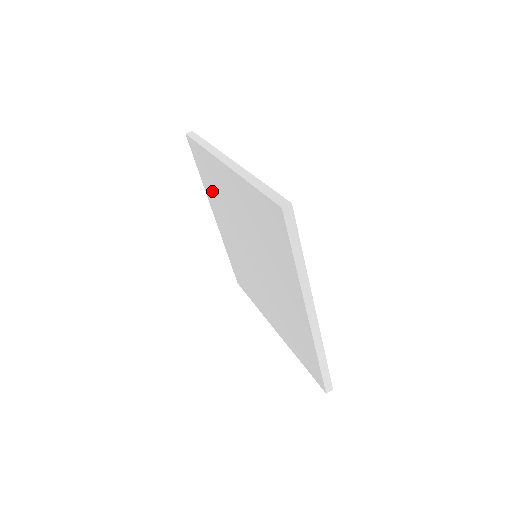
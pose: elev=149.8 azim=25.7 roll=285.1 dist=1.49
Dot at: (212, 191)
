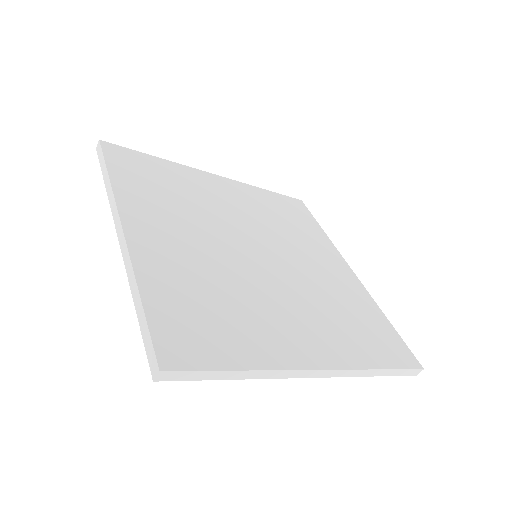
Dot at: occluded
